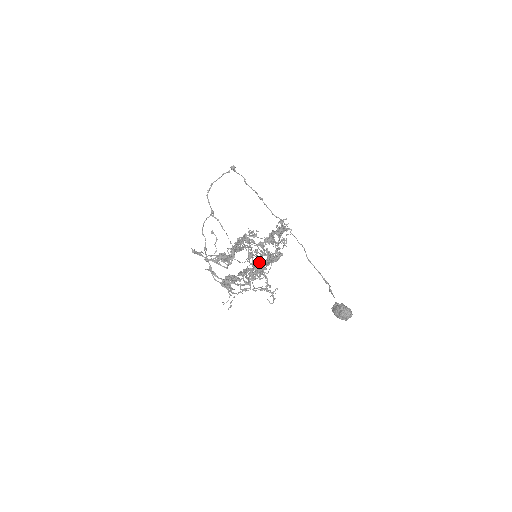
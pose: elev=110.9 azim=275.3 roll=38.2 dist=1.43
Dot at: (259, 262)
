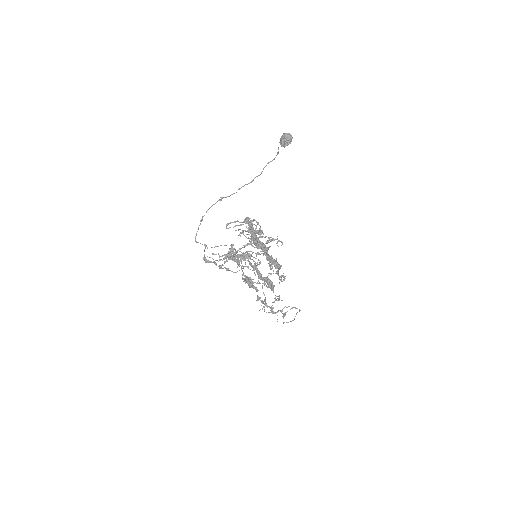
Dot at: occluded
